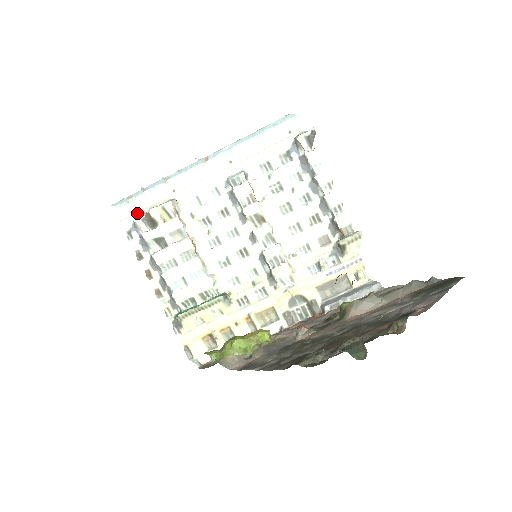
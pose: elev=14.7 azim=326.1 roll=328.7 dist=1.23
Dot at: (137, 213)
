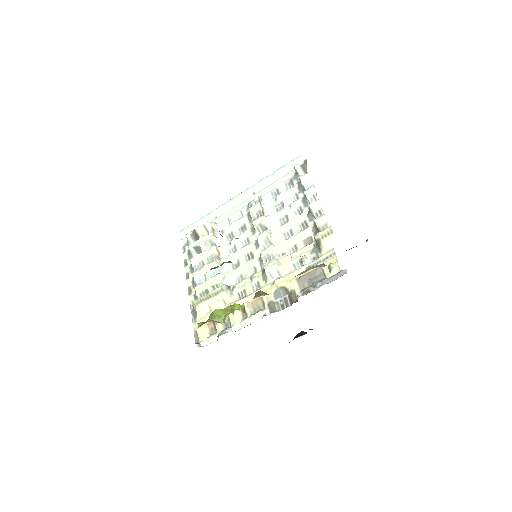
Dot at: occluded
